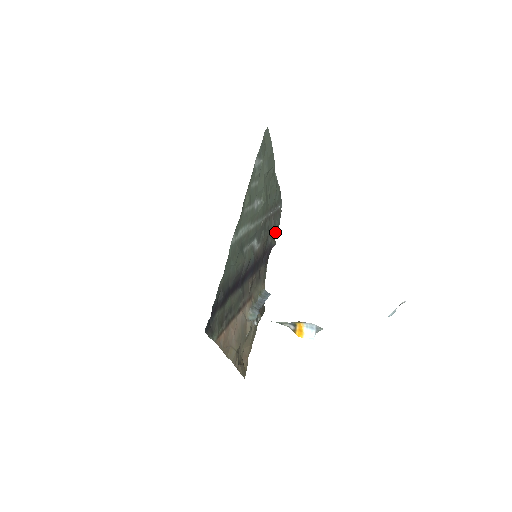
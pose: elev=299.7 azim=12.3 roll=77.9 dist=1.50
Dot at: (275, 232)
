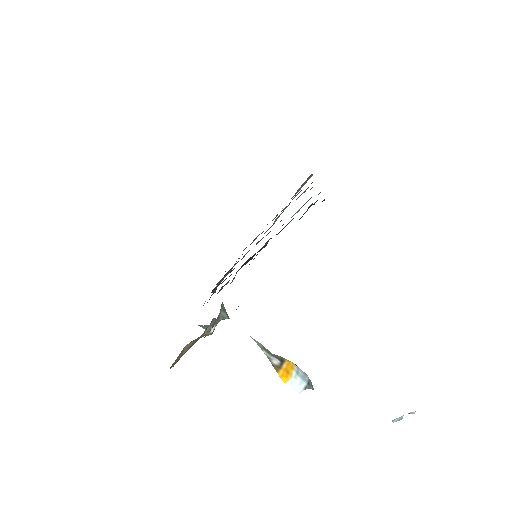
Dot at: occluded
